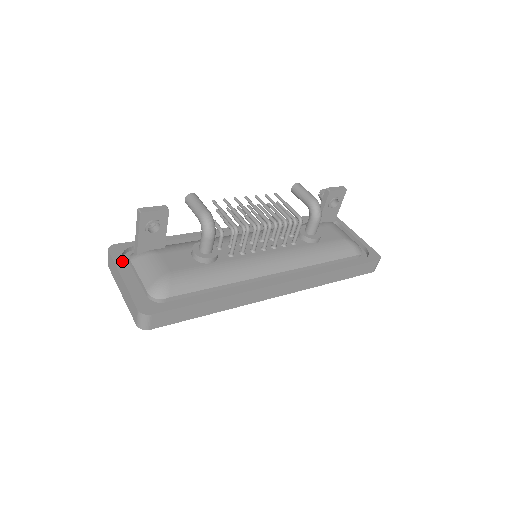
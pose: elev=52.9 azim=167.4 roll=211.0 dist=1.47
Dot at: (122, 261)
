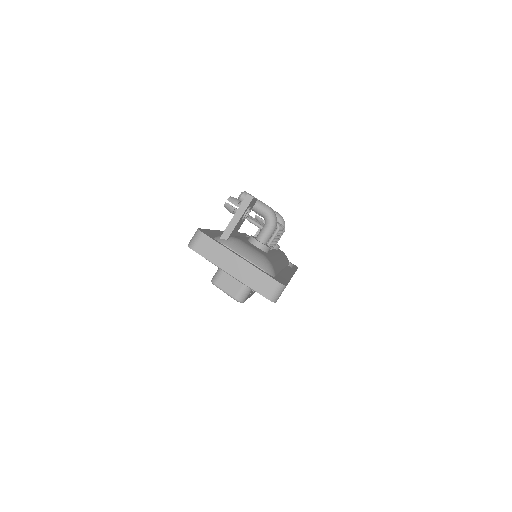
Dot at: occluded
